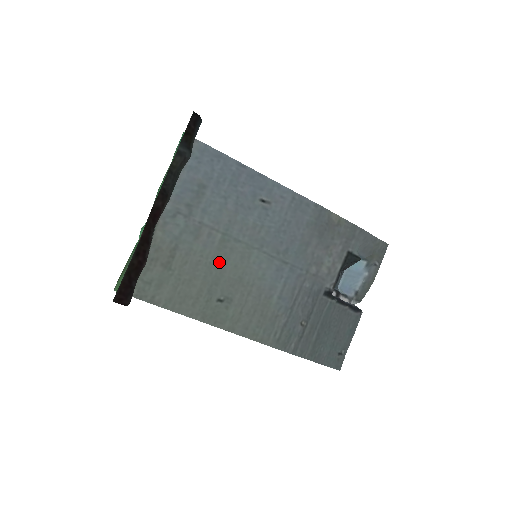
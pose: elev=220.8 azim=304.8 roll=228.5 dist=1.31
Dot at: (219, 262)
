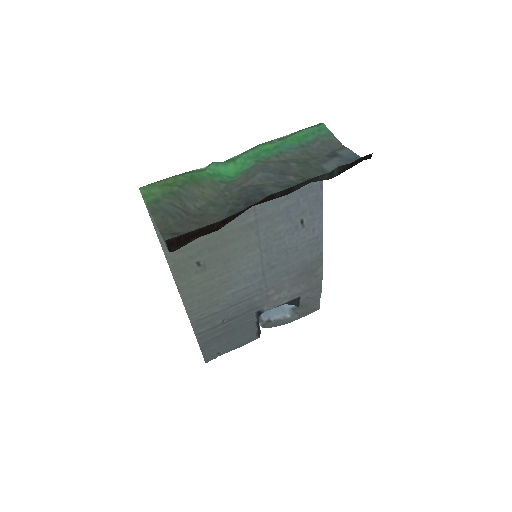
Dot at: (230, 237)
